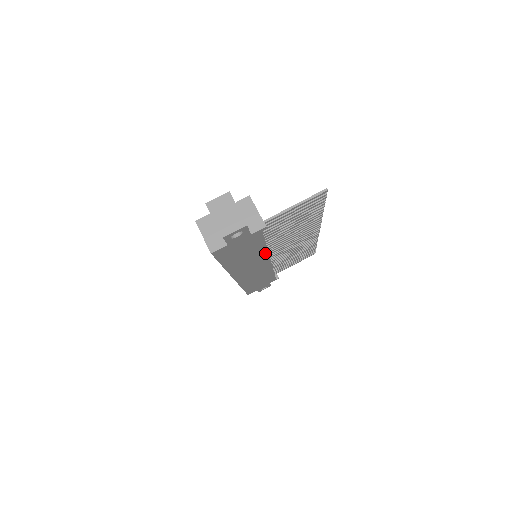
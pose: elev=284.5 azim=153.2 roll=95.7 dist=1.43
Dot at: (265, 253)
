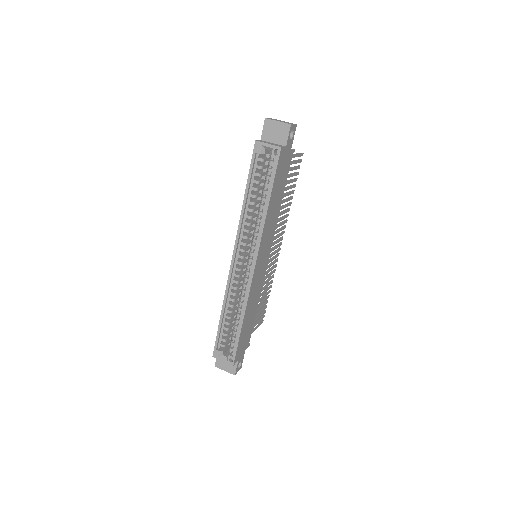
Dot at: (276, 221)
